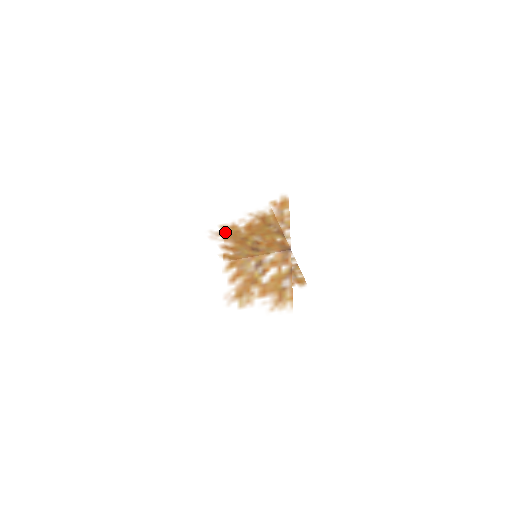
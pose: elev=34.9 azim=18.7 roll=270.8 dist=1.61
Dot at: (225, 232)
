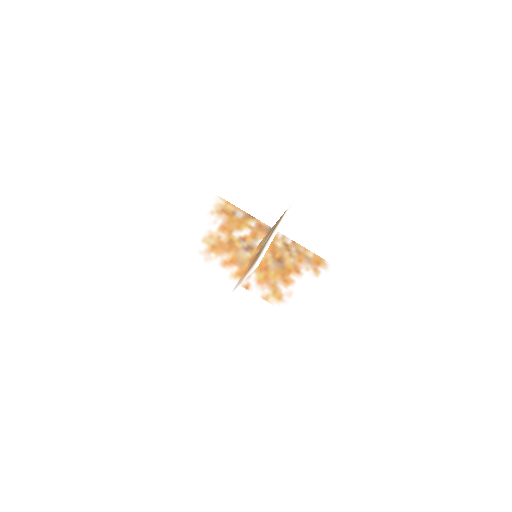
Dot at: (211, 246)
